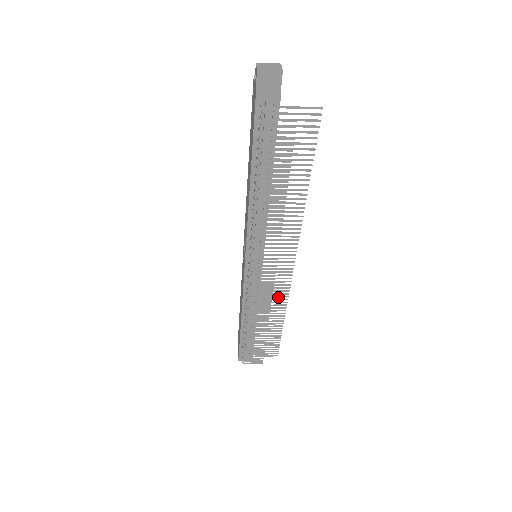
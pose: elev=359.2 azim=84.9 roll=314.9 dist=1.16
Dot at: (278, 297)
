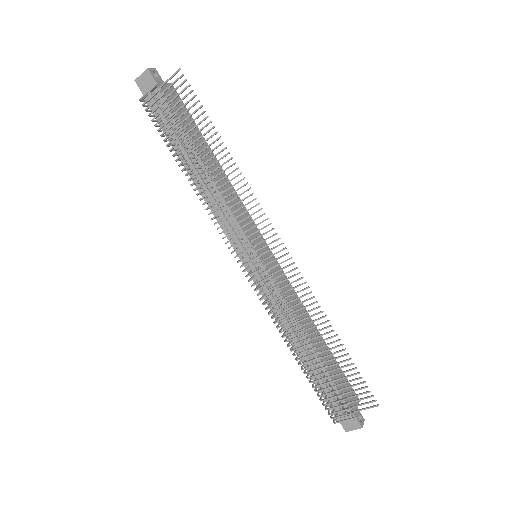
Dot at: (301, 297)
